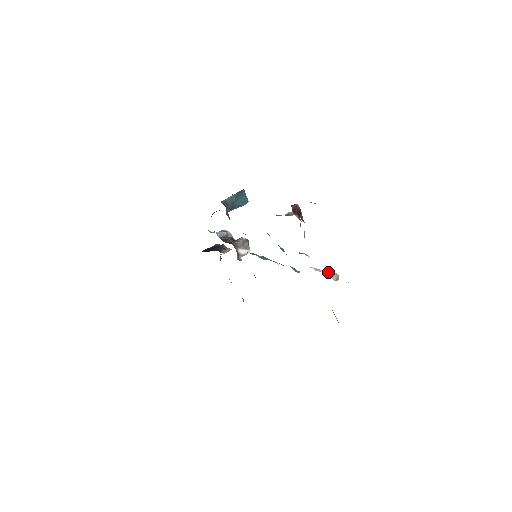
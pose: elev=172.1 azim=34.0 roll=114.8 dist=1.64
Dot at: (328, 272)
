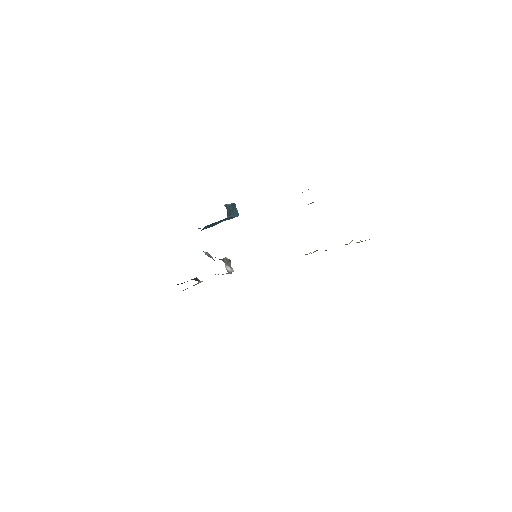
Dot at: occluded
